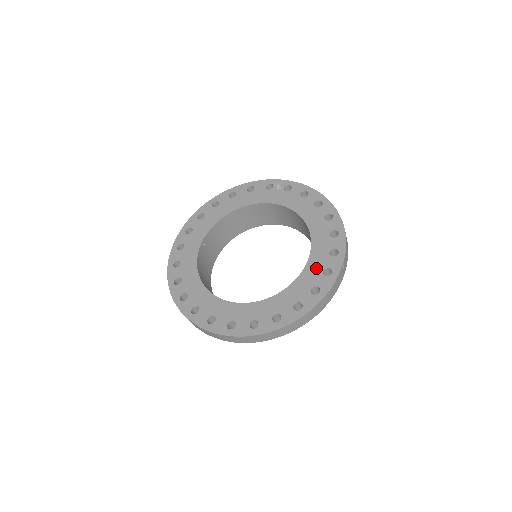
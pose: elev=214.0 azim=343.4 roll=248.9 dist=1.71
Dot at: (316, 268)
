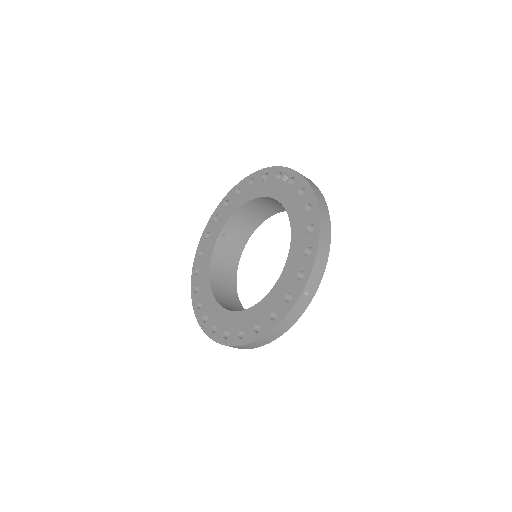
Dot at: (282, 289)
